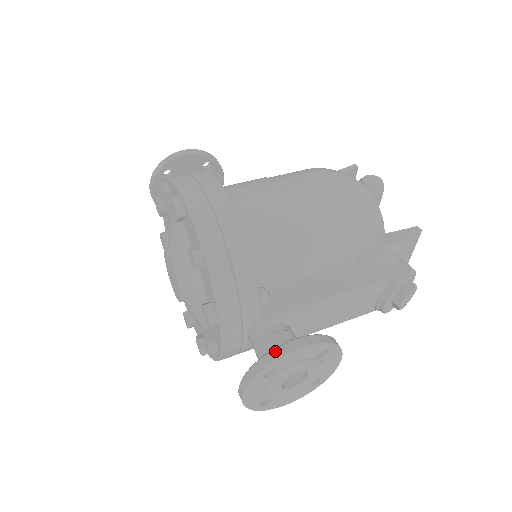
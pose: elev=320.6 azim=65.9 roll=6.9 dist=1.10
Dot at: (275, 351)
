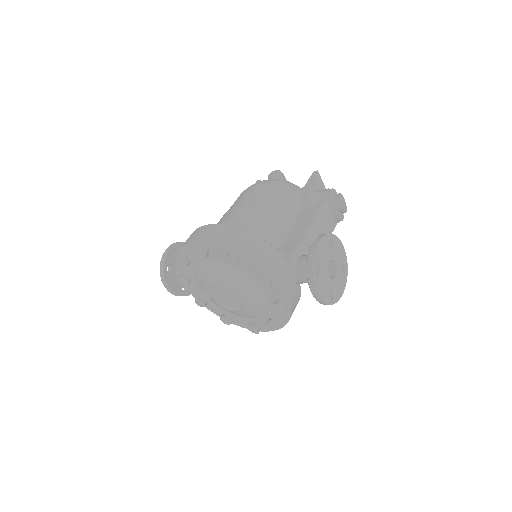
Dot at: (309, 255)
